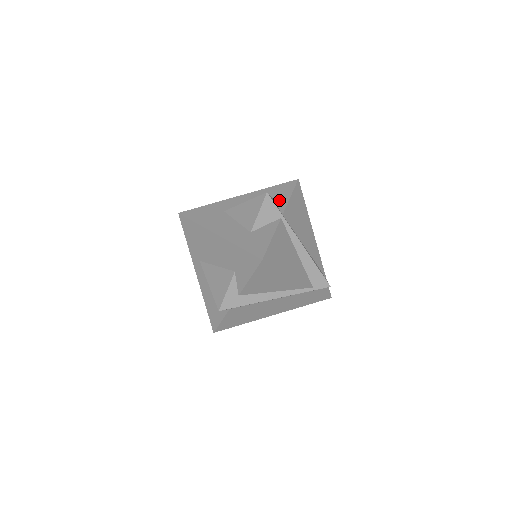
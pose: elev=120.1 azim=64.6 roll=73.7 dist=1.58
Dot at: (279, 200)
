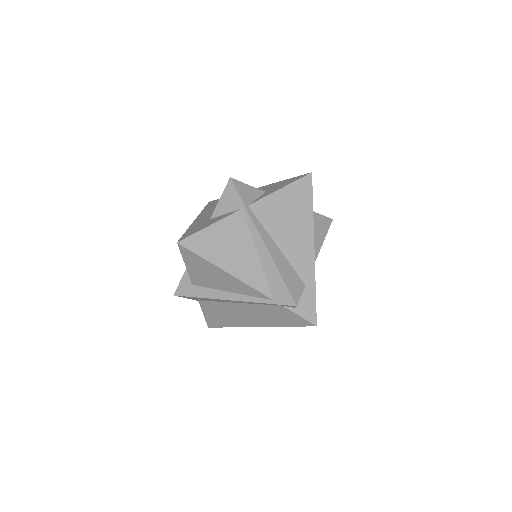
Dot at: (268, 192)
